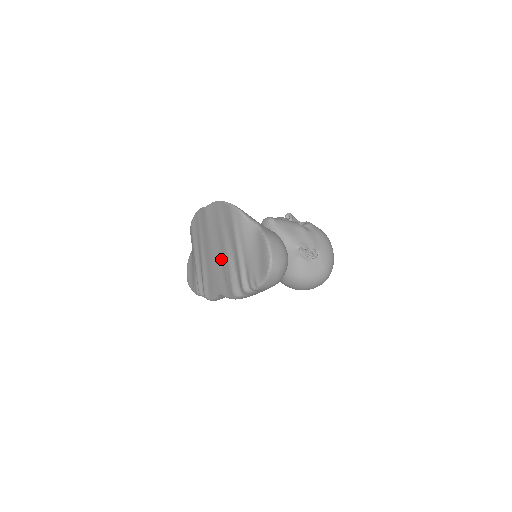
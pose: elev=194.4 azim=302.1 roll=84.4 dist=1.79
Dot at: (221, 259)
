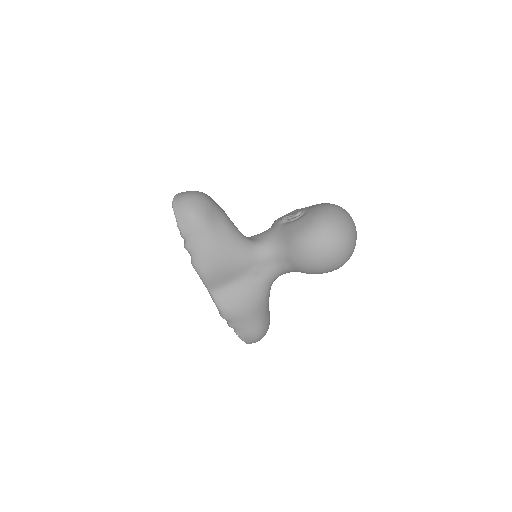
Dot at: occluded
